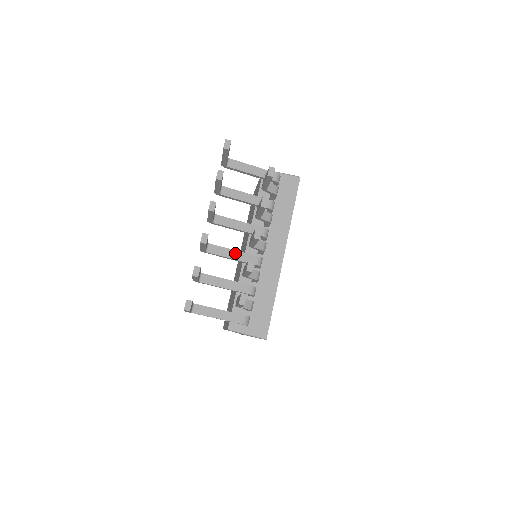
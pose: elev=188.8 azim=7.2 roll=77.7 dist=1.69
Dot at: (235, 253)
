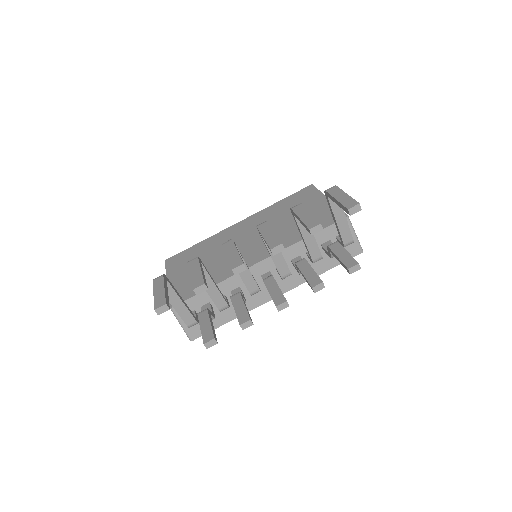
Dot at: (246, 271)
